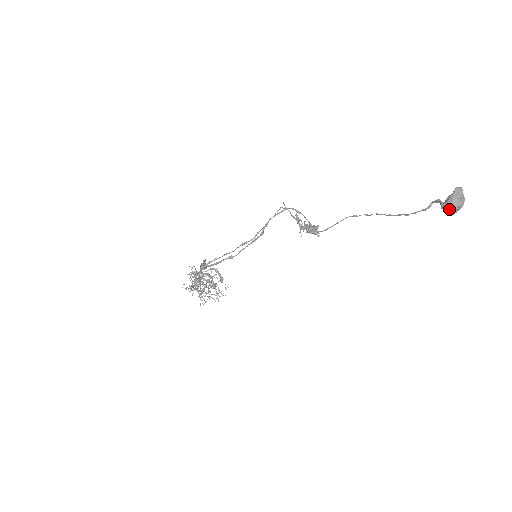
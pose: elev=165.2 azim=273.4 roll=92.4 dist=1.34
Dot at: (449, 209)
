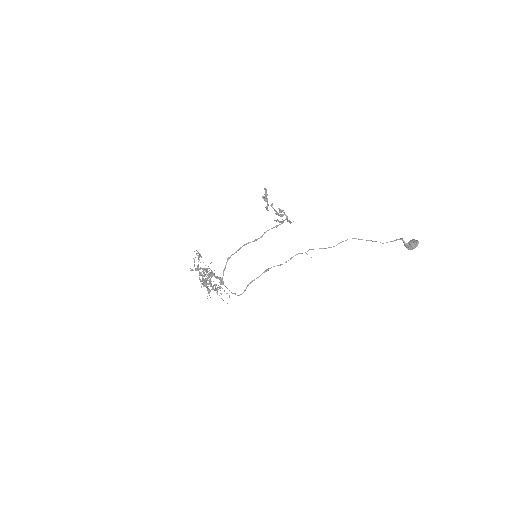
Dot at: occluded
